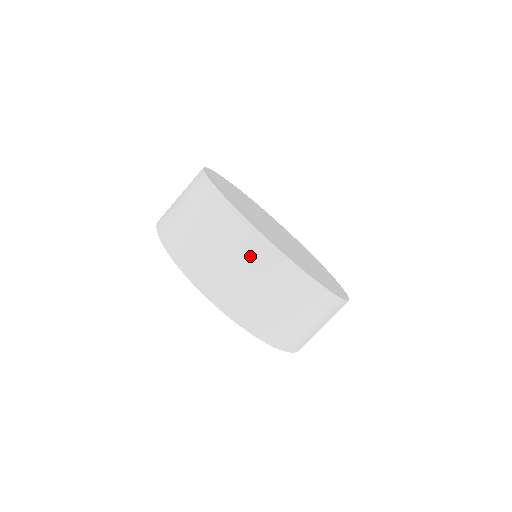
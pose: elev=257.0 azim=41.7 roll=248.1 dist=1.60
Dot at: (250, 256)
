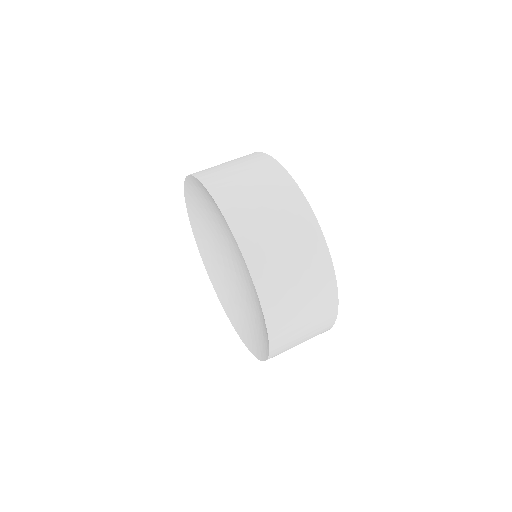
Dot at: (248, 161)
